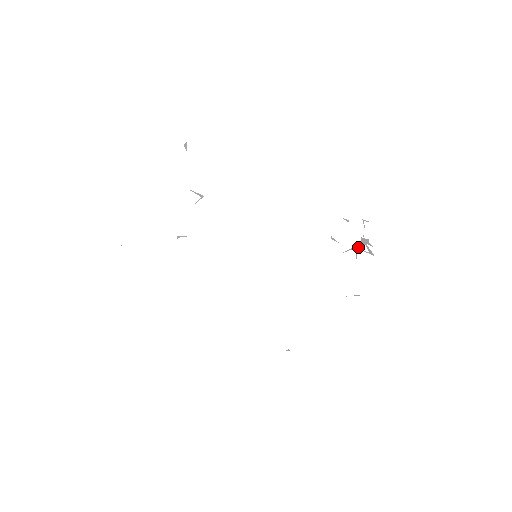
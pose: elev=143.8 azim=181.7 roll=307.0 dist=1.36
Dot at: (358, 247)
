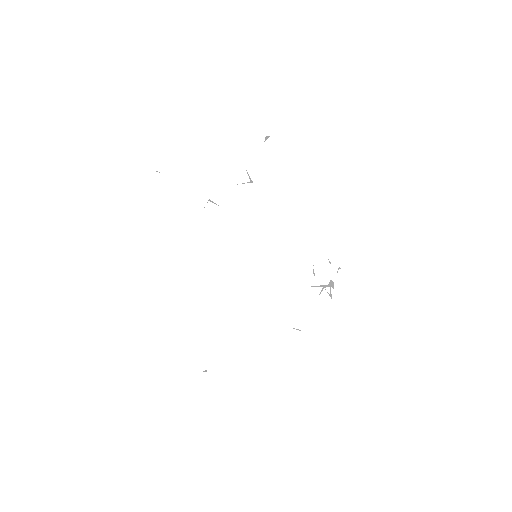
Dot at: (325, 286)
